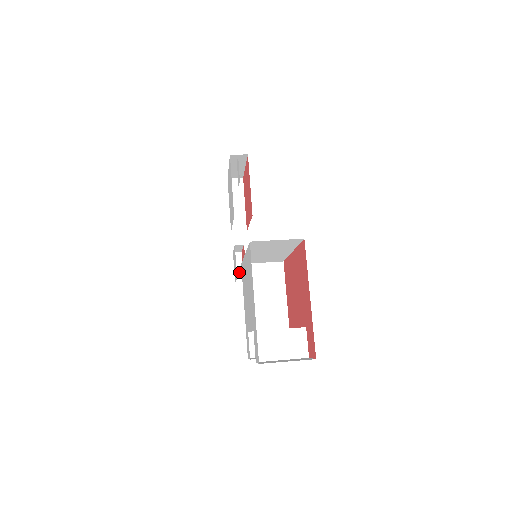
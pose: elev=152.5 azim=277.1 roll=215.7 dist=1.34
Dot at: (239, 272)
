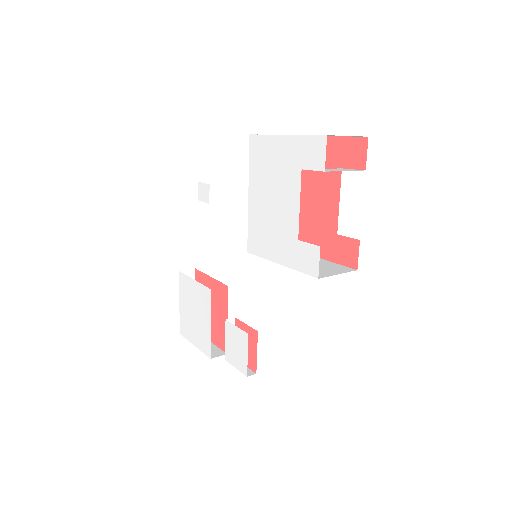
Dot at: occluded
